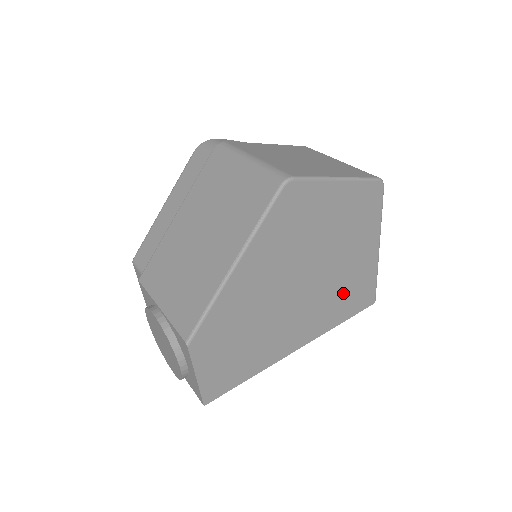
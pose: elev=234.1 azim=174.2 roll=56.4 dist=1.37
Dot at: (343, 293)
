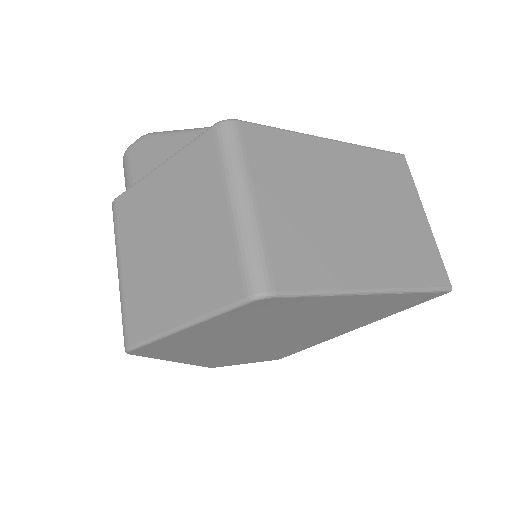
Dot at: (358, 315)
